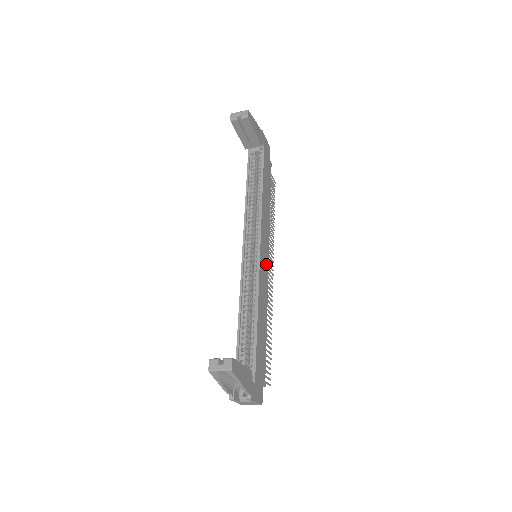
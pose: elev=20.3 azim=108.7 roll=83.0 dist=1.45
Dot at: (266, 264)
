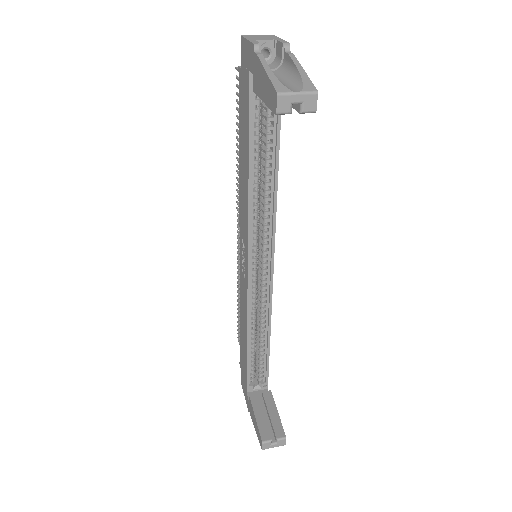
Dot at: occluded
